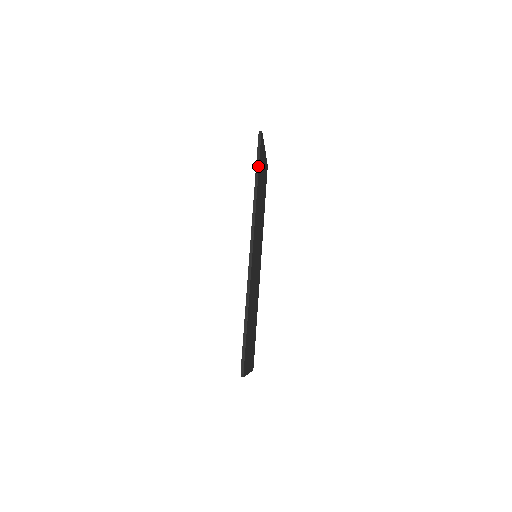
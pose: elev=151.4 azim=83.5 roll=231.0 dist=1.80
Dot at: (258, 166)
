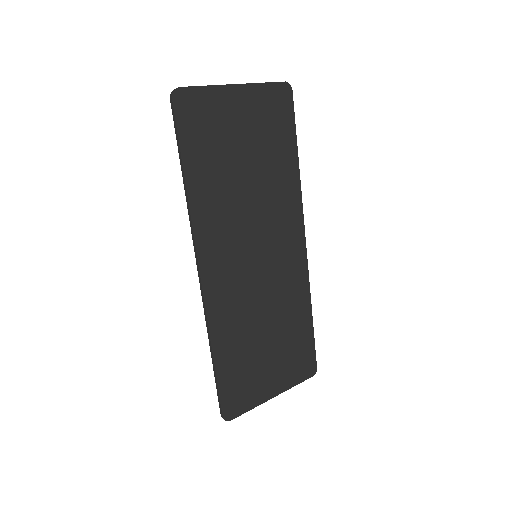
Dot at: (180, 154)
